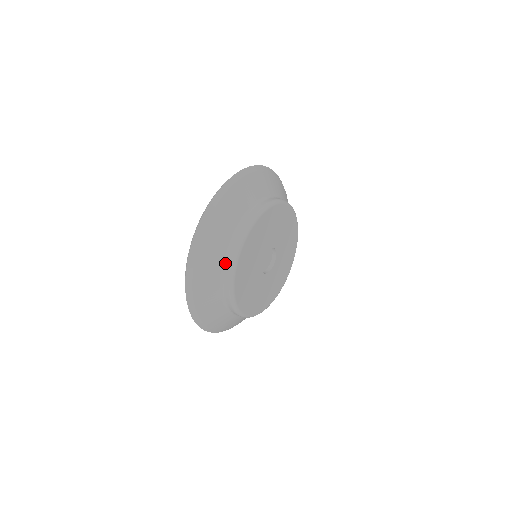
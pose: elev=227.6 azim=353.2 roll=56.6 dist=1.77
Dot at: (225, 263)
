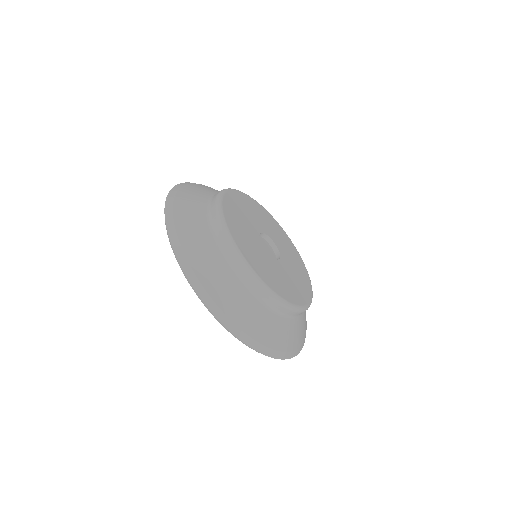
Dot at: (212, 228)
